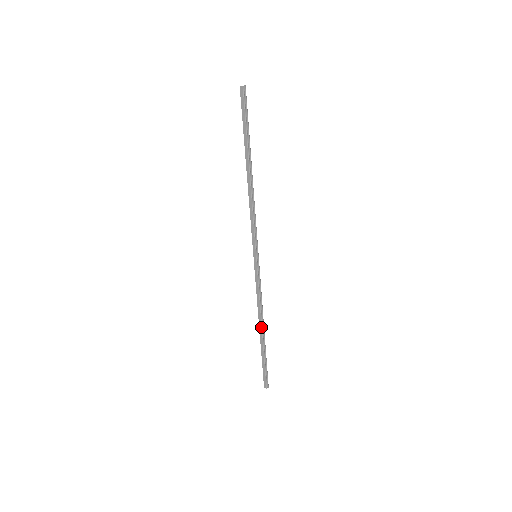
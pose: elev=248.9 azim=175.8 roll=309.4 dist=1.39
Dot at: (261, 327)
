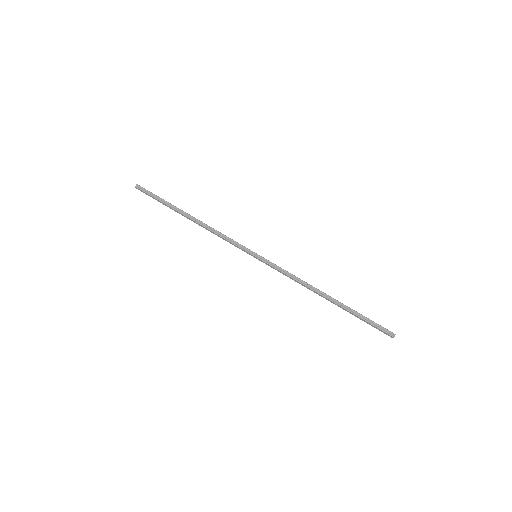
Dot at: (322, 296)
